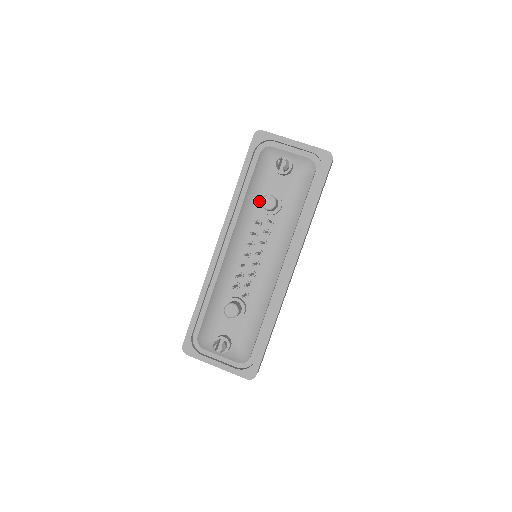
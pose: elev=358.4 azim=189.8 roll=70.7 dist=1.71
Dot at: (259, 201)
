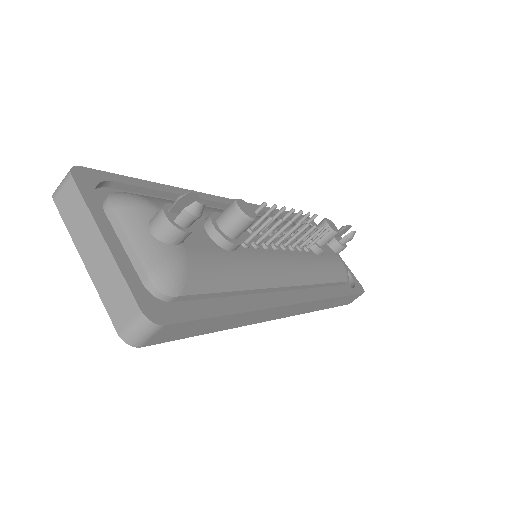
Dot at: occluded
